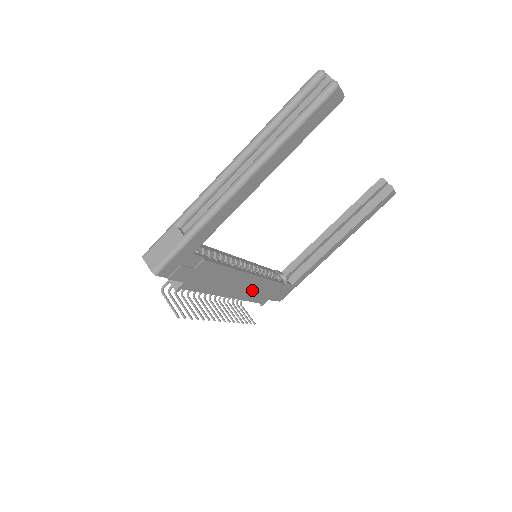
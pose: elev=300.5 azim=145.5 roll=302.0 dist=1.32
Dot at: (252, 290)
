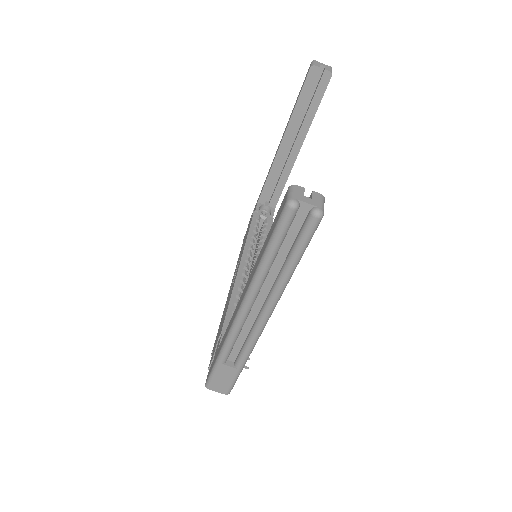
Dot at: occluded
